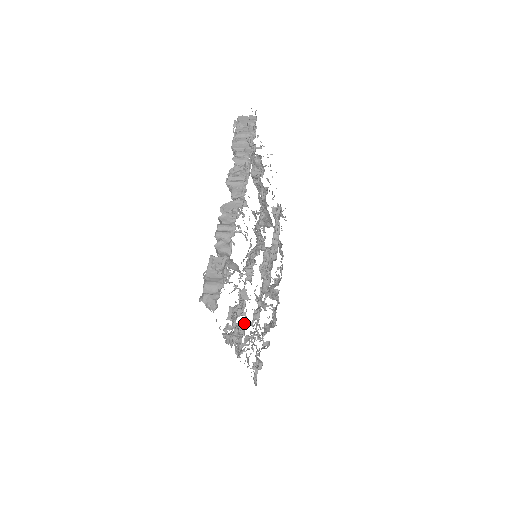
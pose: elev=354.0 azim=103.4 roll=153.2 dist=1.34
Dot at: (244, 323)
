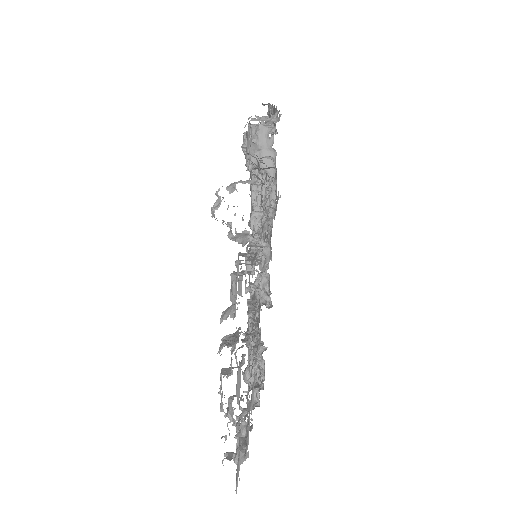
Dot at: occluded
